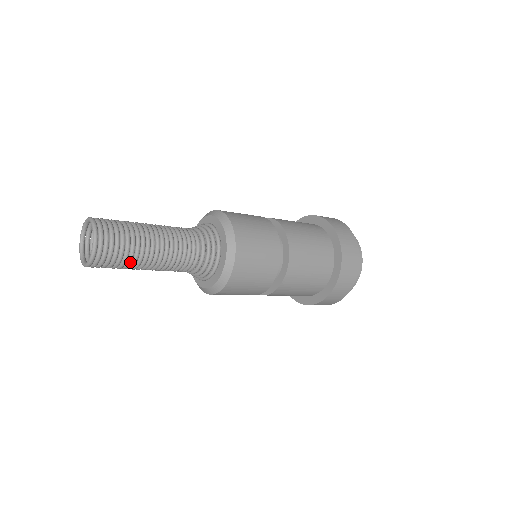
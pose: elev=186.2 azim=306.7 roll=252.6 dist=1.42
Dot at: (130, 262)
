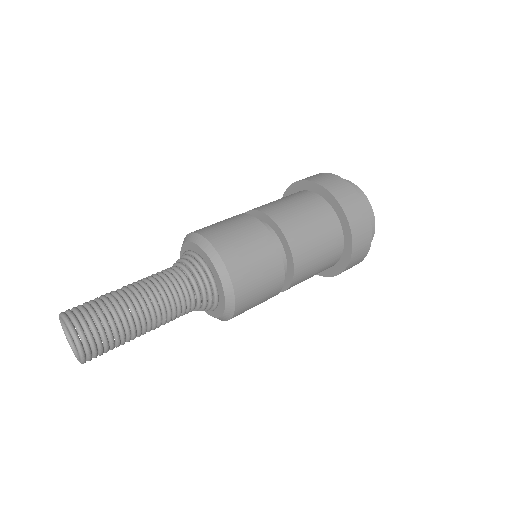
Dot at: (123, 332)
